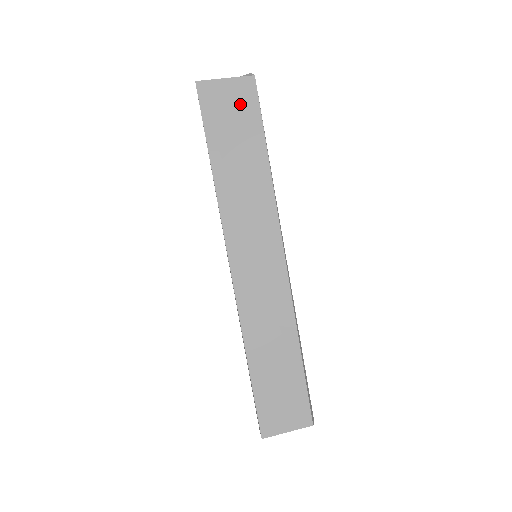
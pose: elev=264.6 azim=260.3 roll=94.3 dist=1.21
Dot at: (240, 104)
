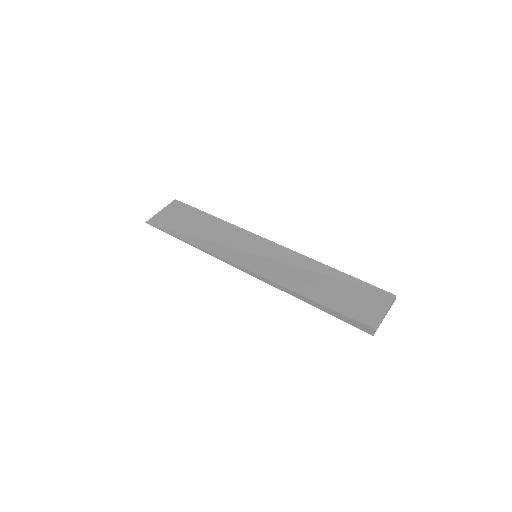
Dot at: (178, 212)
